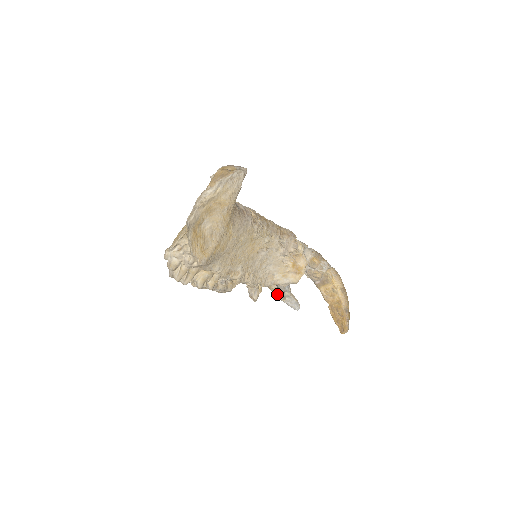
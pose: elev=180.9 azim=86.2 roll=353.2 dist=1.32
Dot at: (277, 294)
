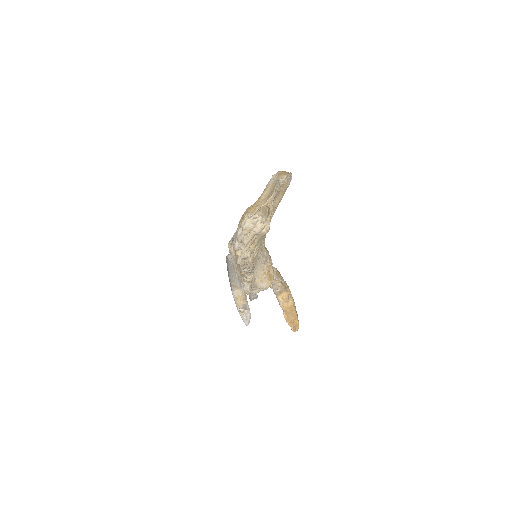
Dot at: (242, 305)
